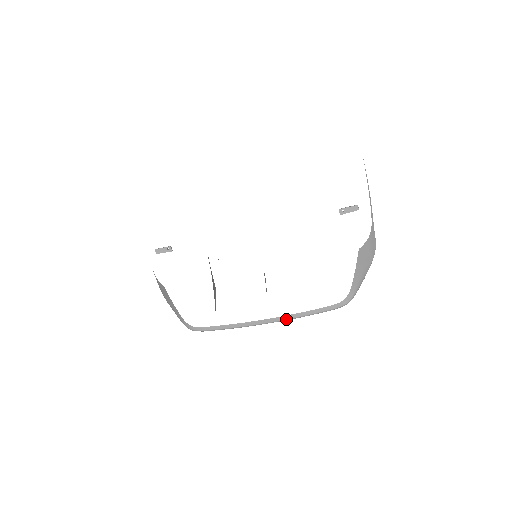
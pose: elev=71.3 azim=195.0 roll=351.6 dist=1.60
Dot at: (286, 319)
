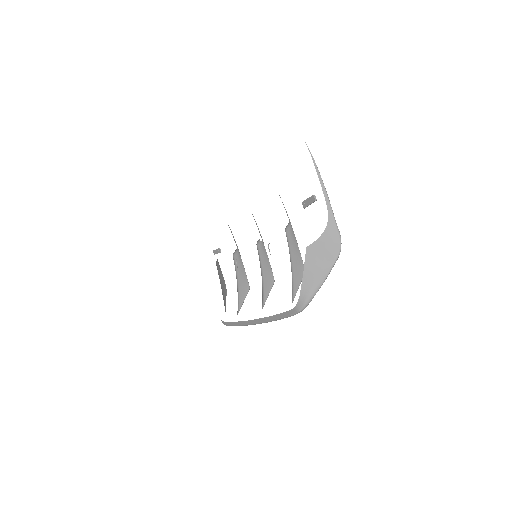
Dot at: (264, 321)
